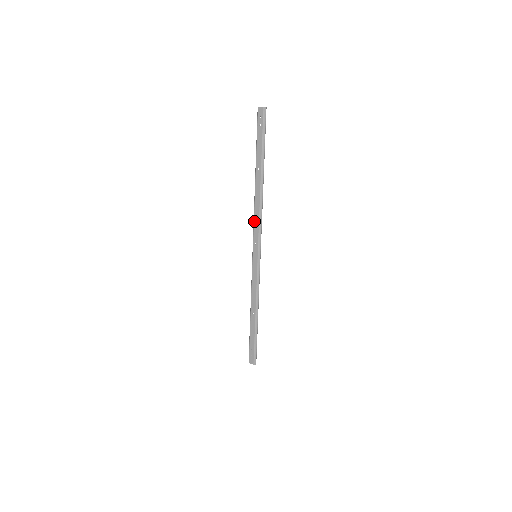
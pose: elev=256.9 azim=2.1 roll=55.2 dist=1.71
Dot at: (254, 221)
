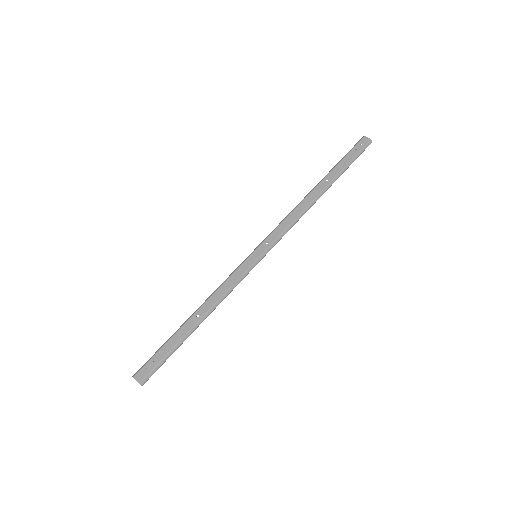
Dot at: (283, 221)
